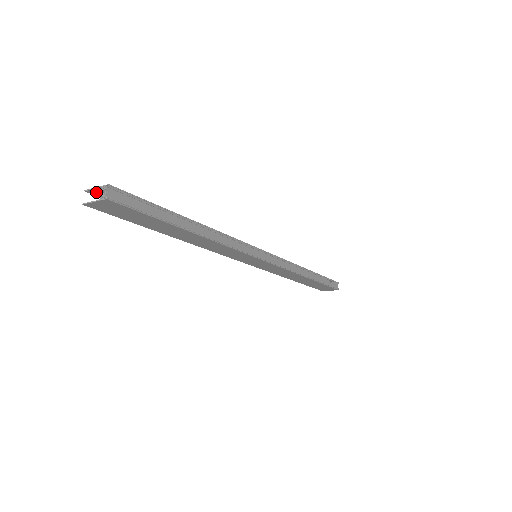
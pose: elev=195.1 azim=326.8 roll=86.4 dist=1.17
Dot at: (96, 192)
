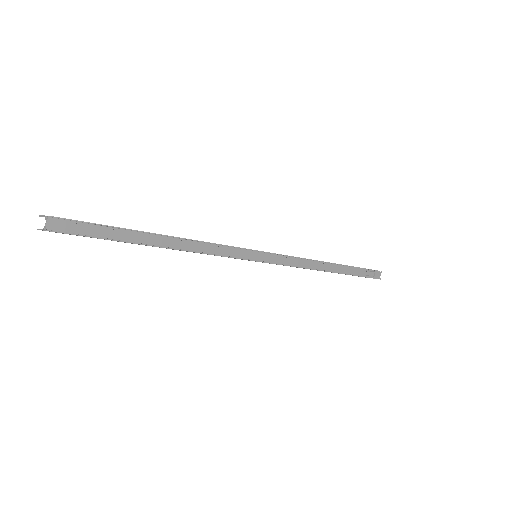
Dot at: occluded
